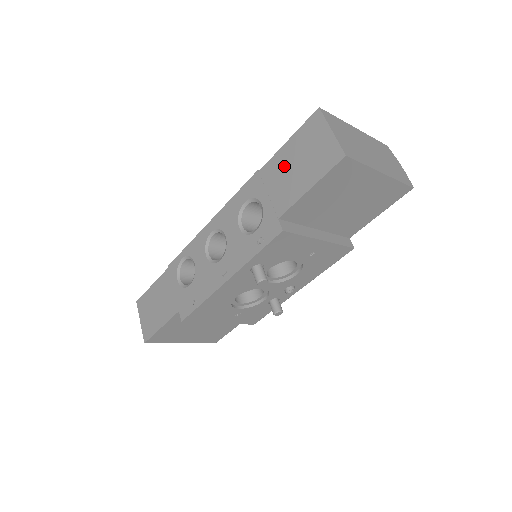
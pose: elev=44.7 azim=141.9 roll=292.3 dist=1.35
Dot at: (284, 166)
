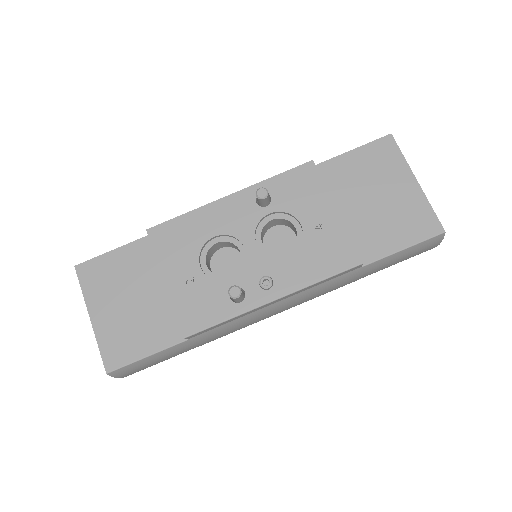
Dot at: occluded
